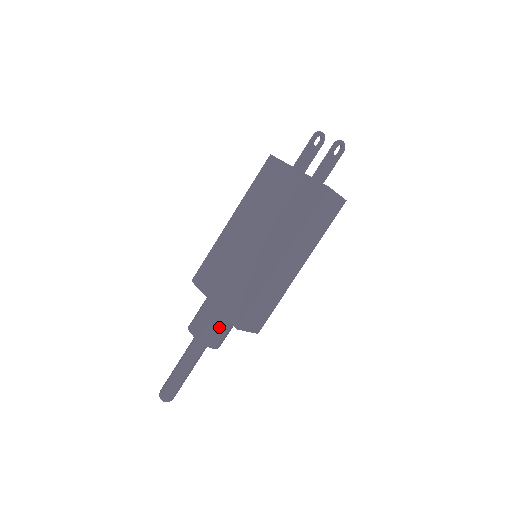
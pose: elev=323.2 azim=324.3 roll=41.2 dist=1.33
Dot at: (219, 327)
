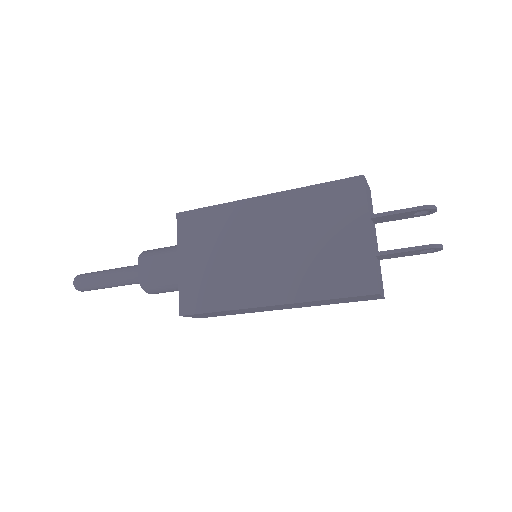
Dot at: (168, 287)
